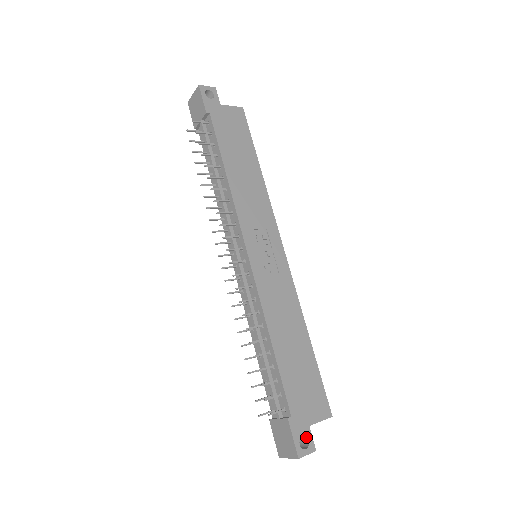
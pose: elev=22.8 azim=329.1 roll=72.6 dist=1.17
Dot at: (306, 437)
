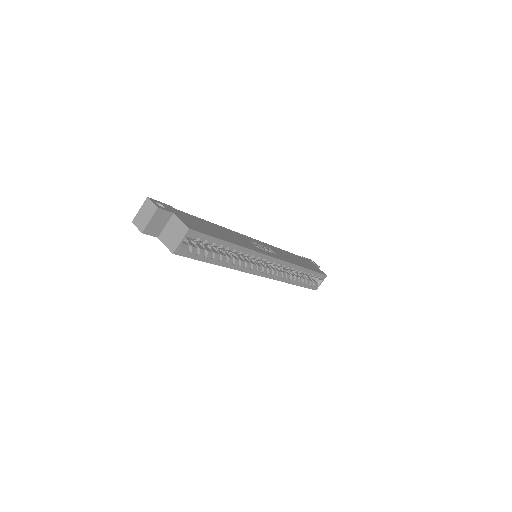
Dot at: (164, 208)
